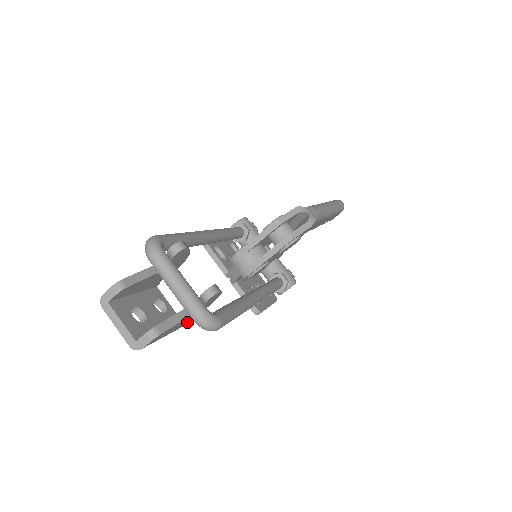
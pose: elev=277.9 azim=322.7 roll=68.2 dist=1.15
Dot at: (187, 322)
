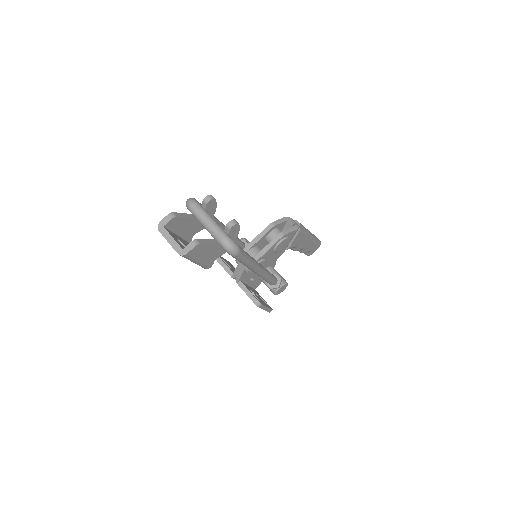
Dot at: (213, 261)
